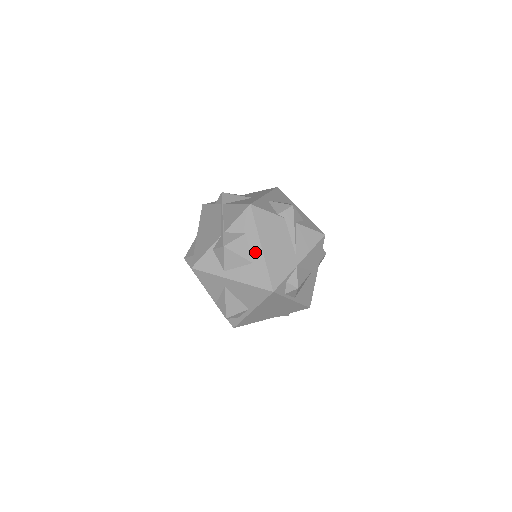
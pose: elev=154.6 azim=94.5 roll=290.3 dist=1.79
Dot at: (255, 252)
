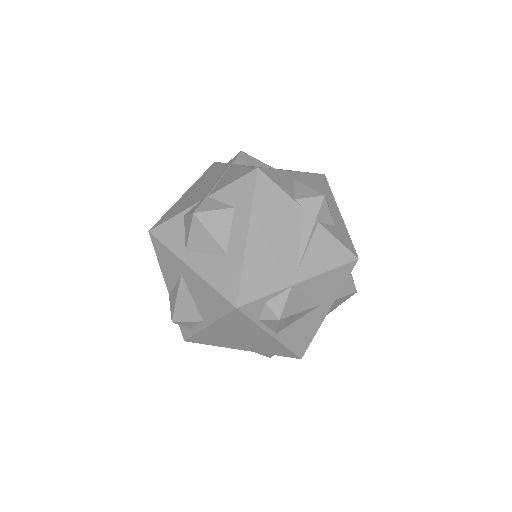
Dot at: (236, 239)
